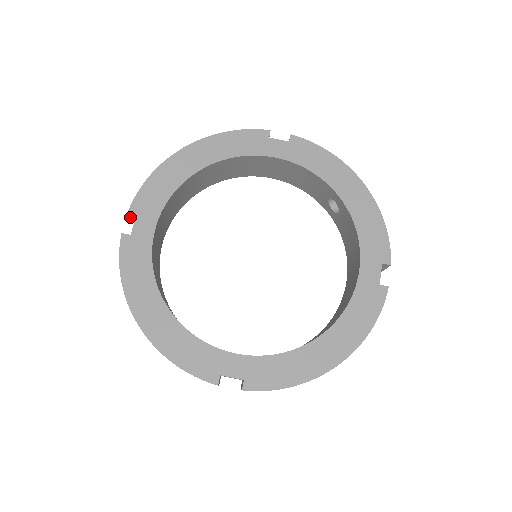
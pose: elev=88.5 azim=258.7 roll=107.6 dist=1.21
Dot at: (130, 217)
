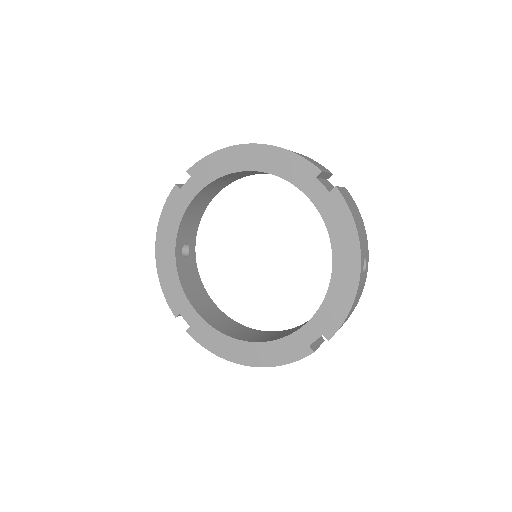
Dot at: occluded
